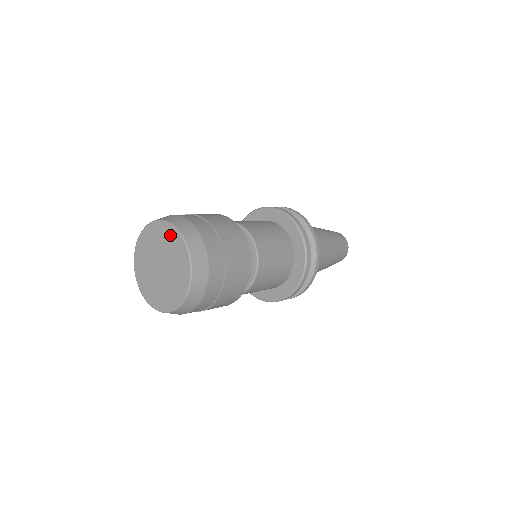
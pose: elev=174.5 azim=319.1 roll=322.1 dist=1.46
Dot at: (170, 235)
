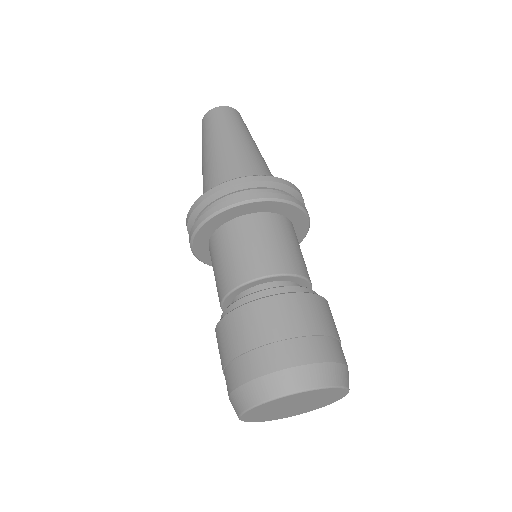
Dot at: (335, 393)
